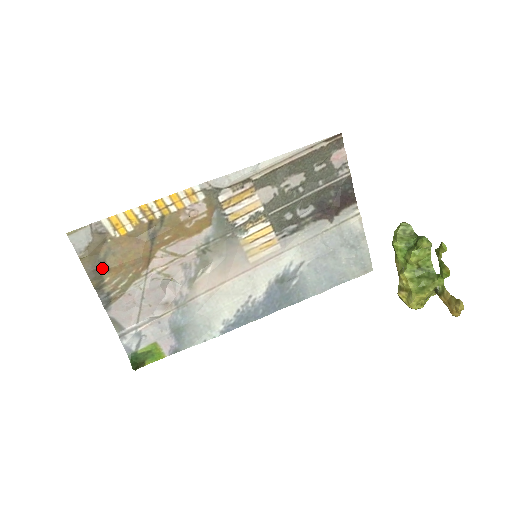
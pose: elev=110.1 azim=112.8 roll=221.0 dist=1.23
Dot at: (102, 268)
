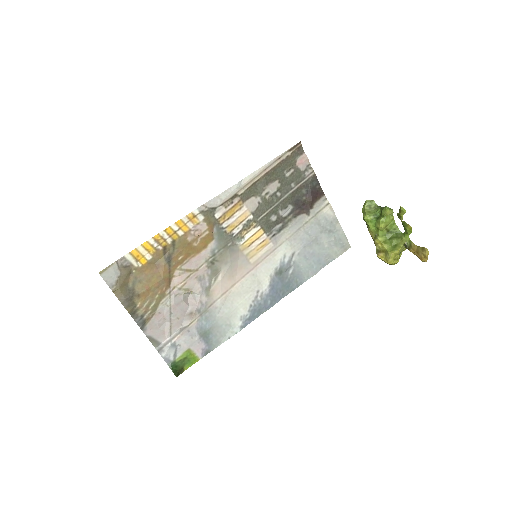
Dot at: (133, 296)
